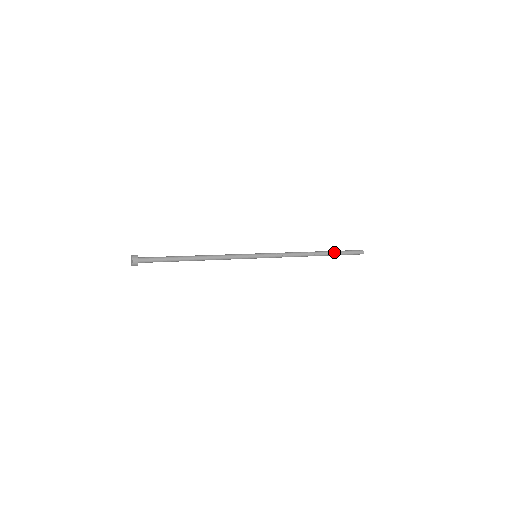
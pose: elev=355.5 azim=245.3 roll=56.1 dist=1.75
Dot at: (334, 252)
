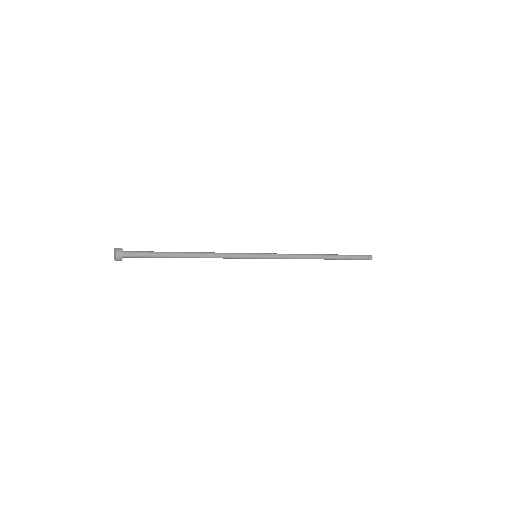
Dot at: (341, 257)
